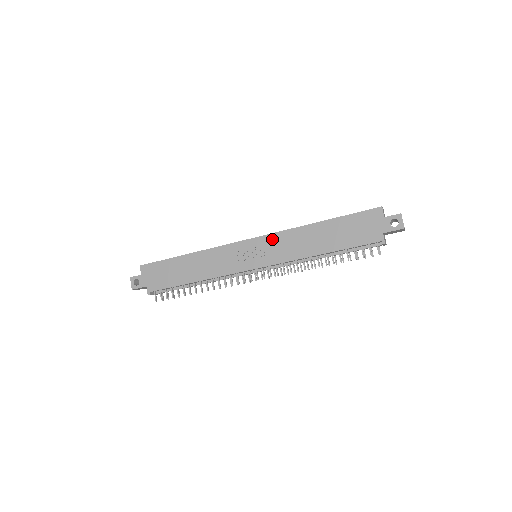
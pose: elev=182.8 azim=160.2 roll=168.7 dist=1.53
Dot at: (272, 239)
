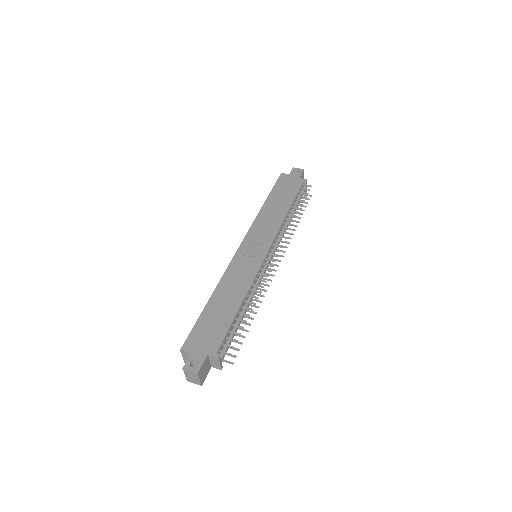
Dot at: (253, 232)
